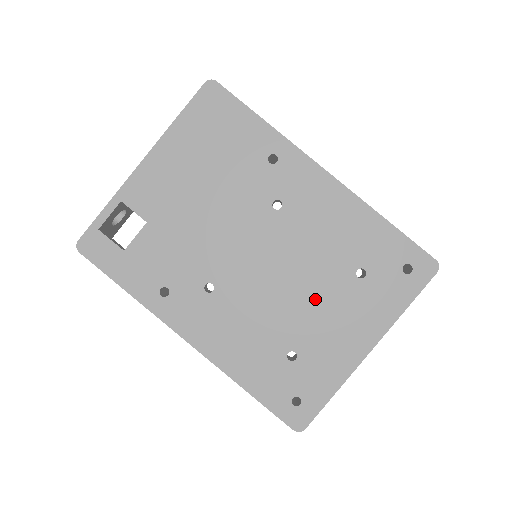
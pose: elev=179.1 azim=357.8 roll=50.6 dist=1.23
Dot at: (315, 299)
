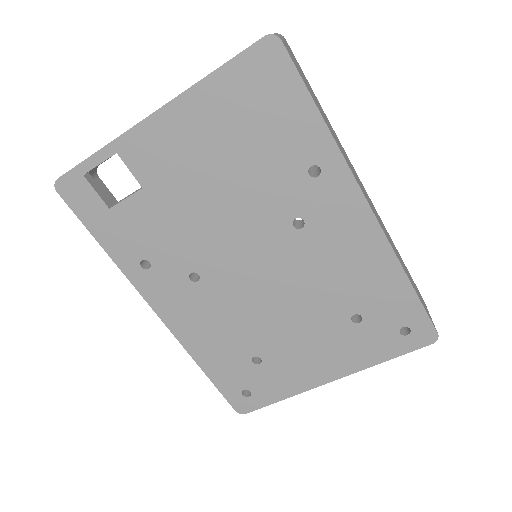
Dot at: (300, 324)
